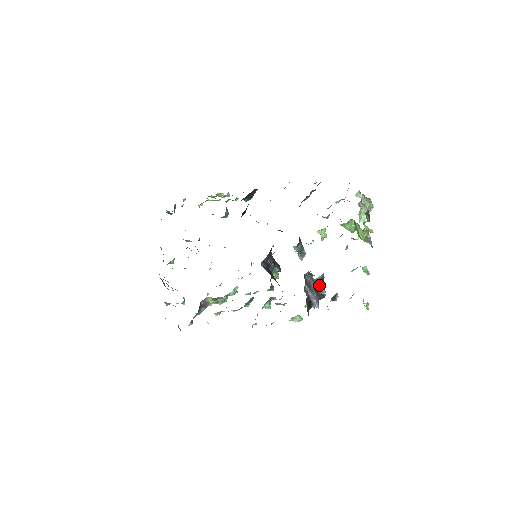
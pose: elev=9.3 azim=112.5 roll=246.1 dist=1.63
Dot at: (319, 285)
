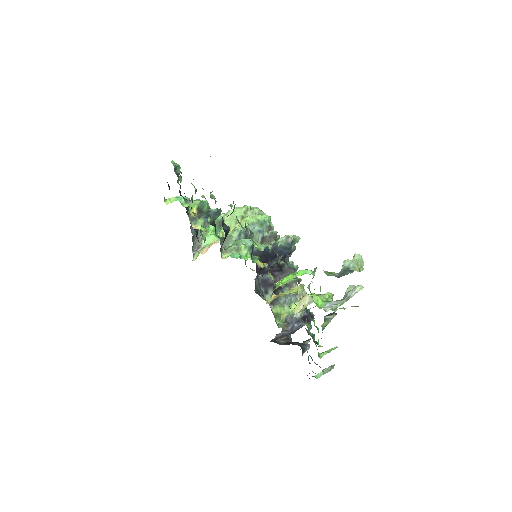
Dot at: (300, 323)
